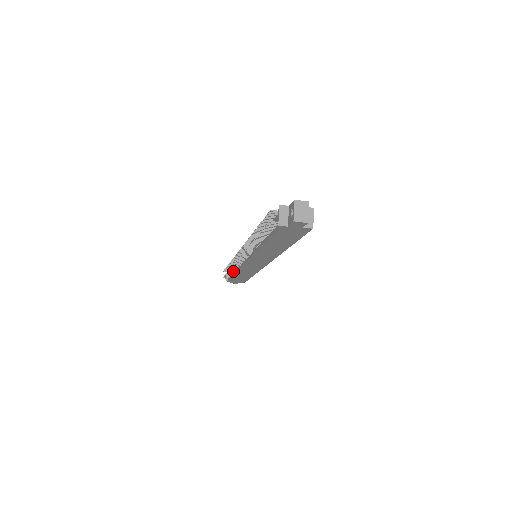
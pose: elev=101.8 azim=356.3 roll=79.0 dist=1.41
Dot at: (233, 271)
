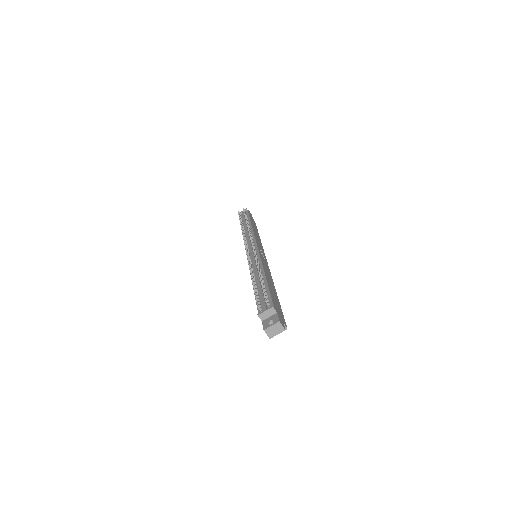
Dot at: (243, 227)
